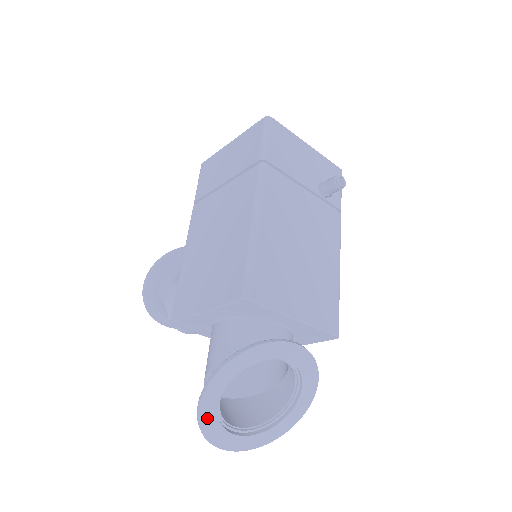
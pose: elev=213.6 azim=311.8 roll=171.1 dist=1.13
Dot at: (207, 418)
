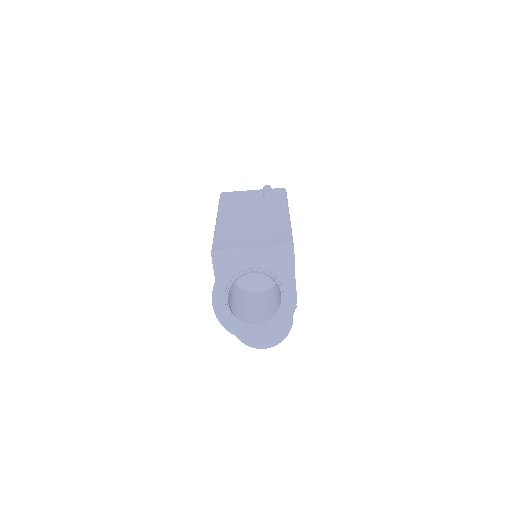
Dot at: (225, 321)
